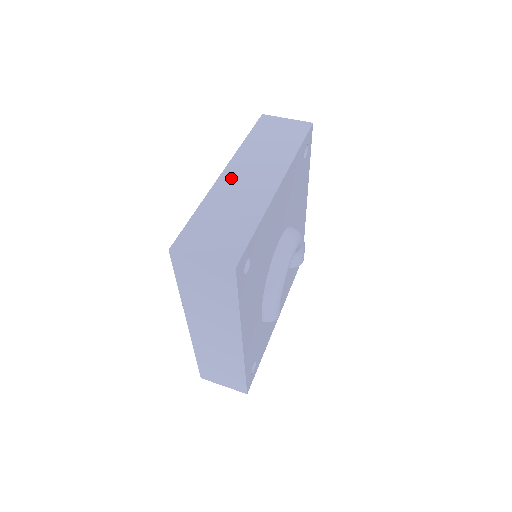
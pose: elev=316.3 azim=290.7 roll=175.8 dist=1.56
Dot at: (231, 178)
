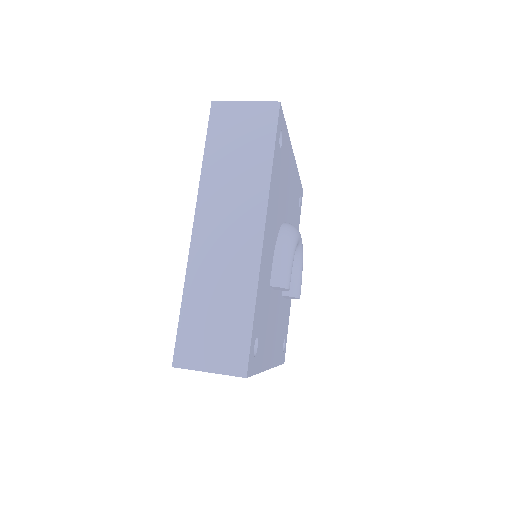
Dot at: occluded
